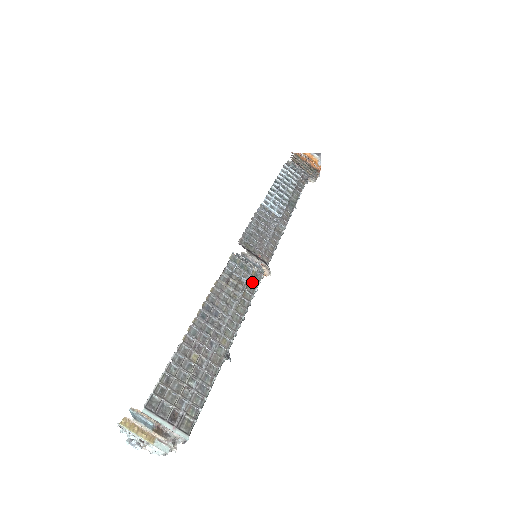
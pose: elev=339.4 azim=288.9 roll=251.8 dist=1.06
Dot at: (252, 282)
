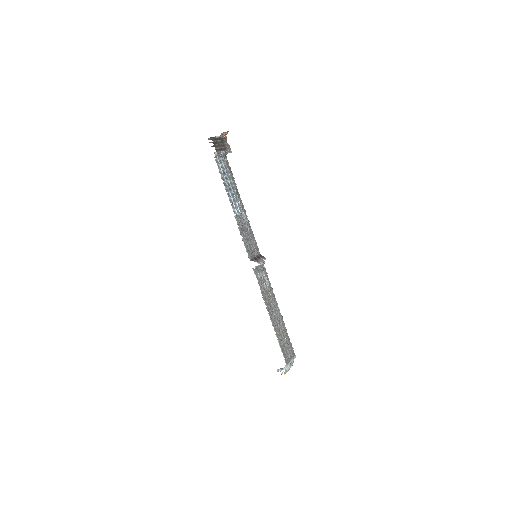
Dot at: (265, 273)
